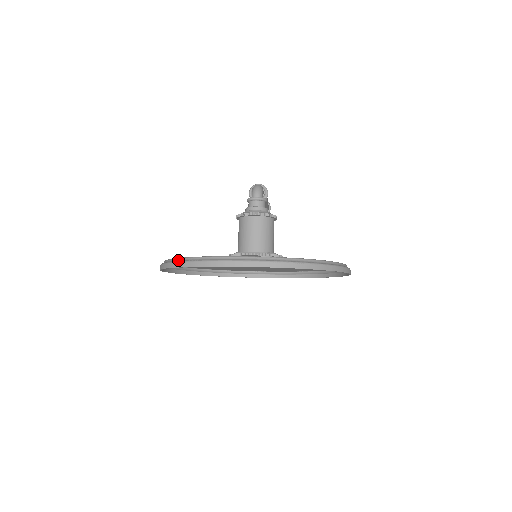
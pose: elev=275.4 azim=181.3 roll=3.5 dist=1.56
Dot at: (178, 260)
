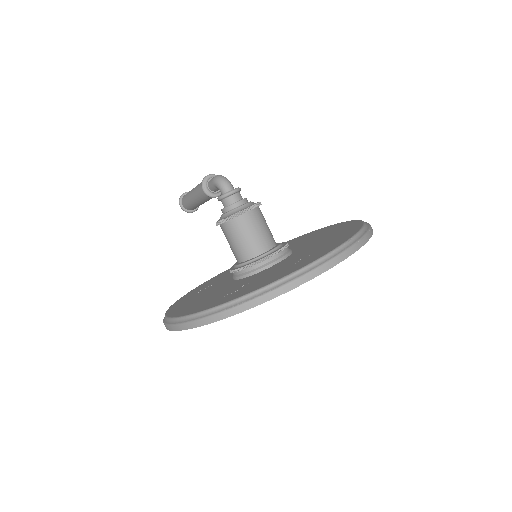
Dot at: (229, 306)
